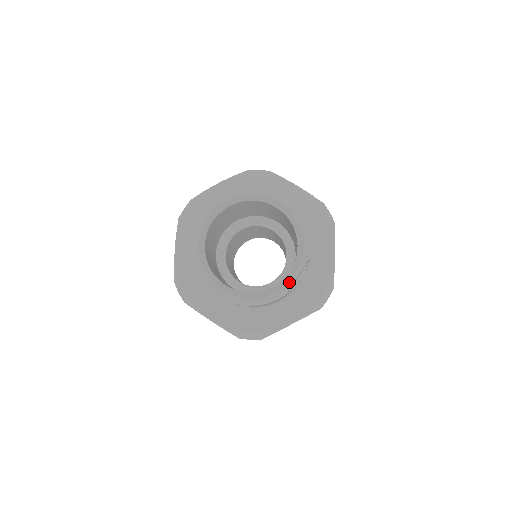
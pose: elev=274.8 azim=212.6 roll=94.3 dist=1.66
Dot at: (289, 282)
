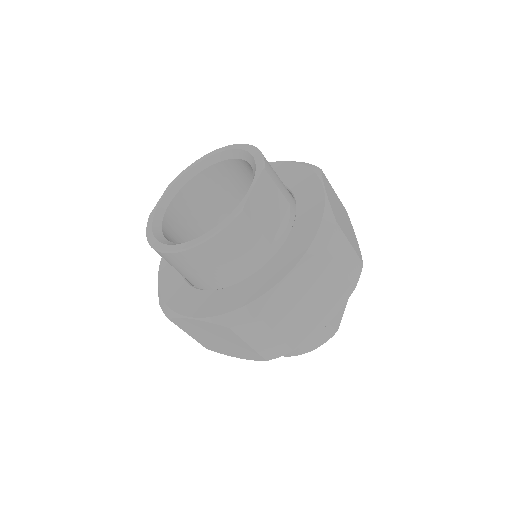
Dot at: (243, 199)
